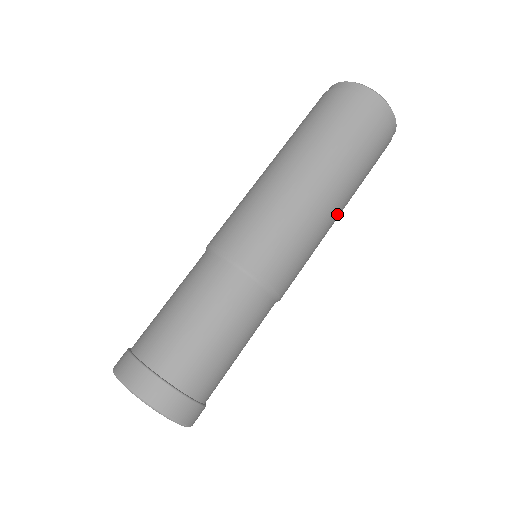
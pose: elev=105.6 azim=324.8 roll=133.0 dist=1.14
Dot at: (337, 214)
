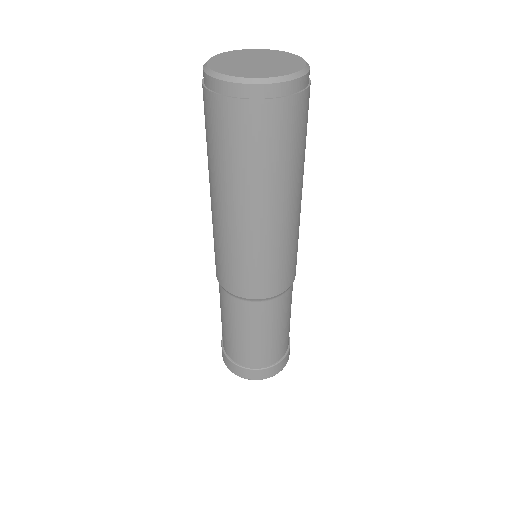
Dot at: occluded
